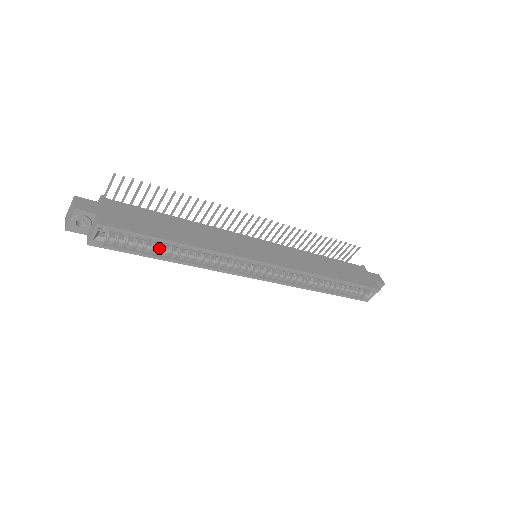
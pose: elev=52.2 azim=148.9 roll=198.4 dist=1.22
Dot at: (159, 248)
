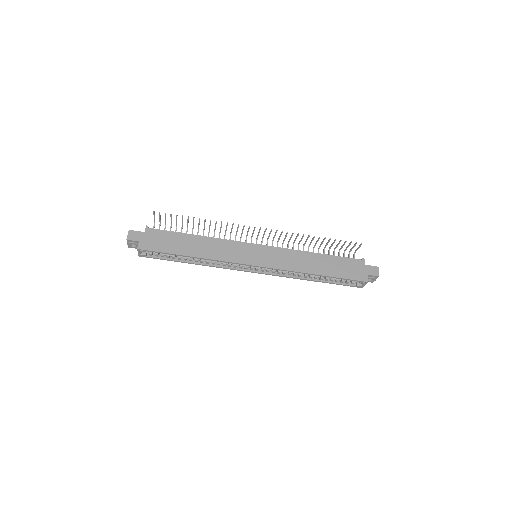
Dot at: (180, 257)
